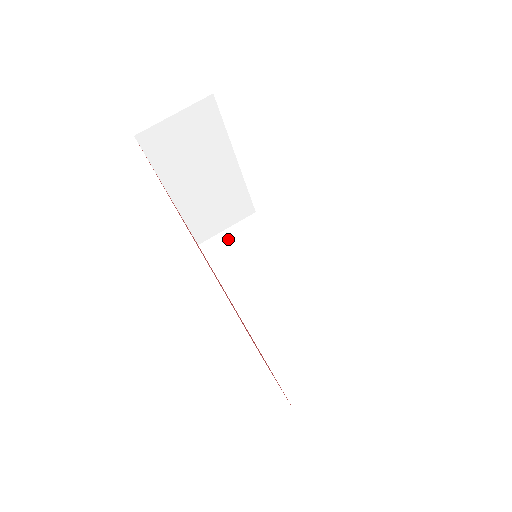
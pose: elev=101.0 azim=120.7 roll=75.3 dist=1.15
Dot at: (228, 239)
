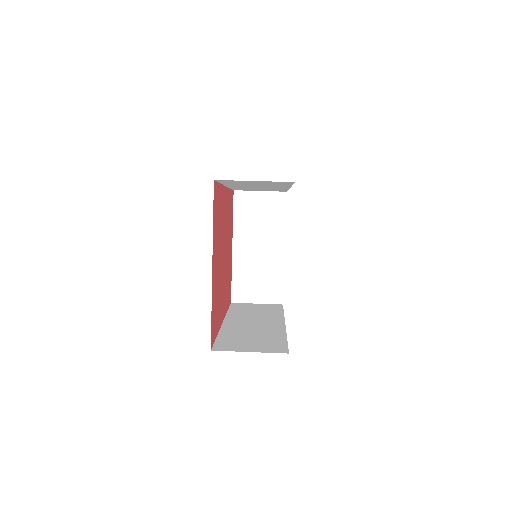
Dot at: (253, 305)
